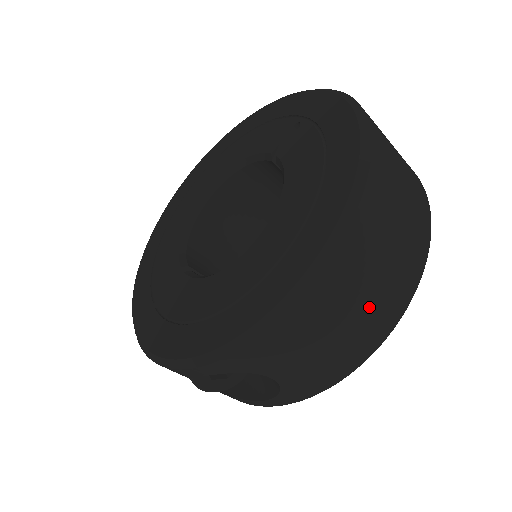
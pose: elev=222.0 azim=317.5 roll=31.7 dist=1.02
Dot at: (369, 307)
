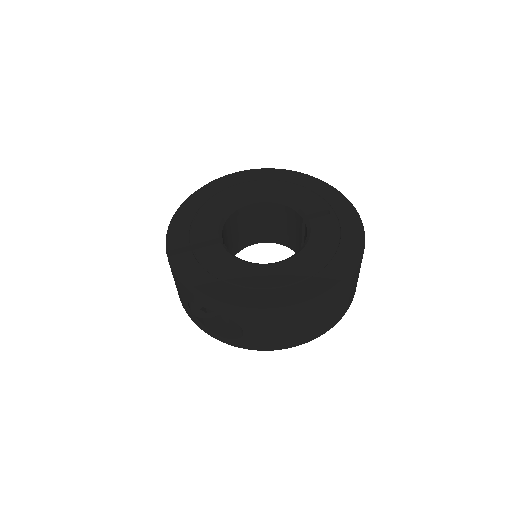
Dot at: (309, 329)
